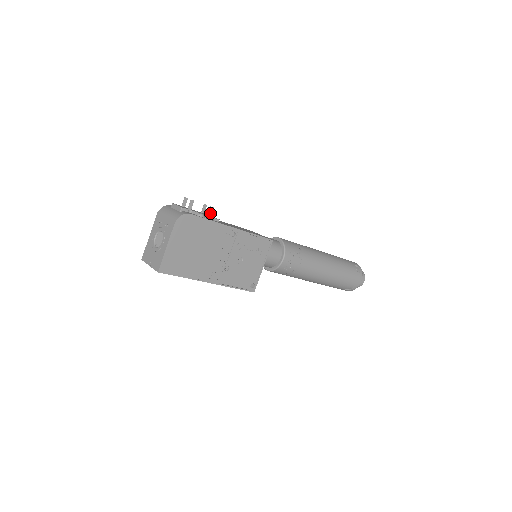
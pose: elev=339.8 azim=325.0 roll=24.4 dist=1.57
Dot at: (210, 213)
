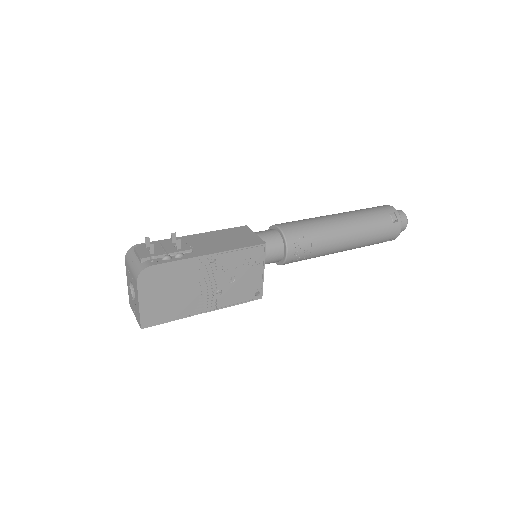
Dot at: (179, 246)
